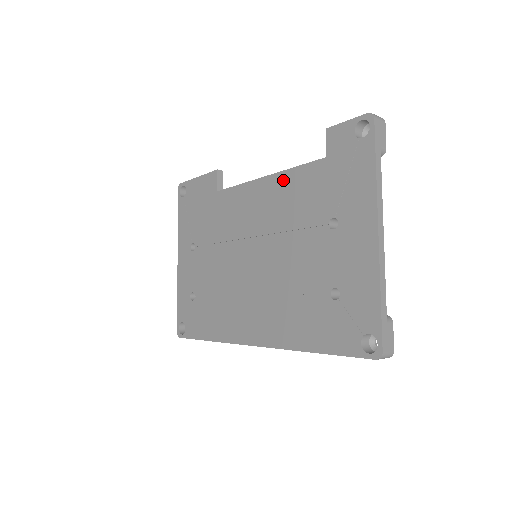
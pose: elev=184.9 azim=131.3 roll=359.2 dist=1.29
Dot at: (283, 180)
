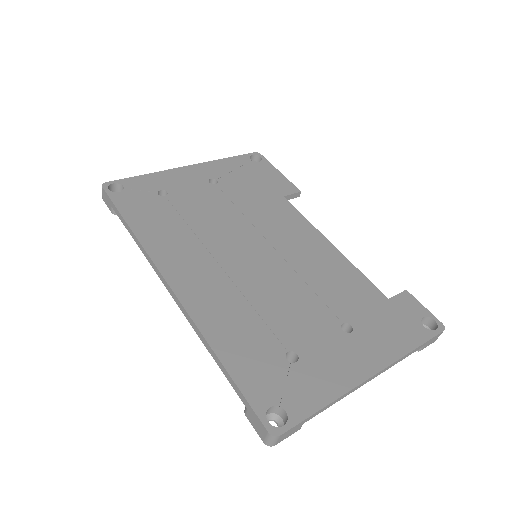
Dot at: (342, 263)
